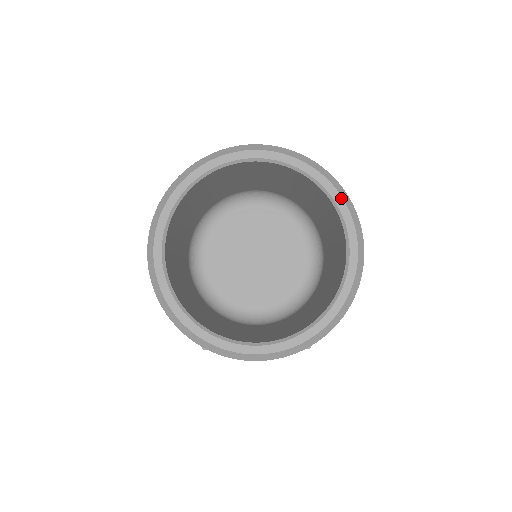
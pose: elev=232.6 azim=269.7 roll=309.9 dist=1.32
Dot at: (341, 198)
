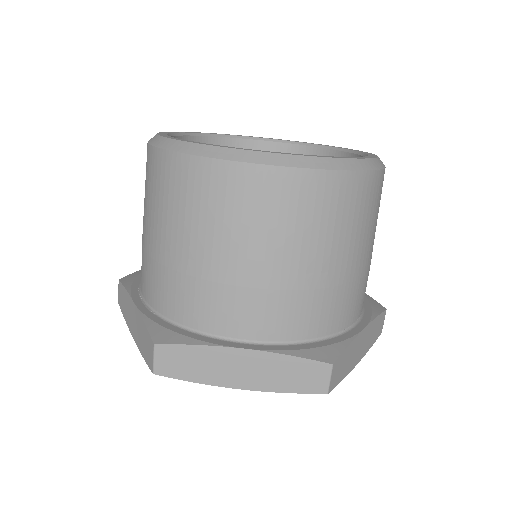
Dot at: (350, 149)
